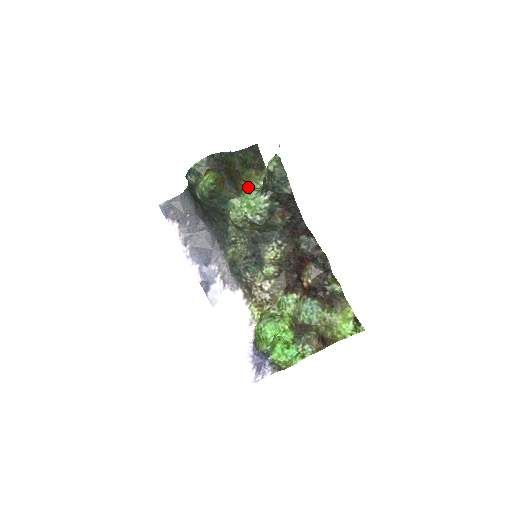
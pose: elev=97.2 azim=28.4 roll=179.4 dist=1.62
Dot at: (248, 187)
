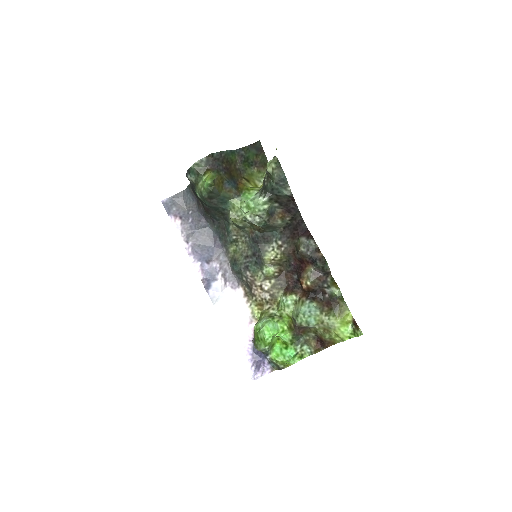
Dot at: (249, 186)
